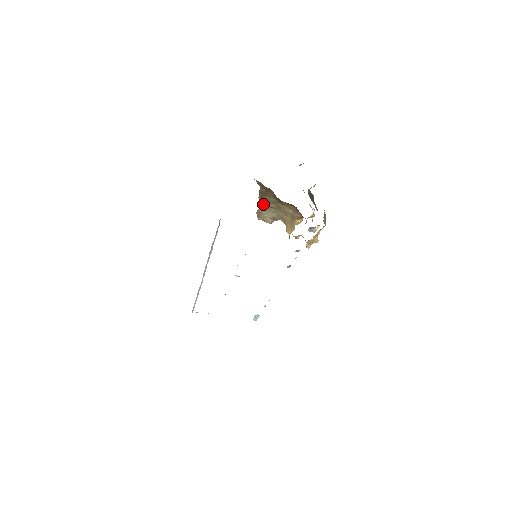
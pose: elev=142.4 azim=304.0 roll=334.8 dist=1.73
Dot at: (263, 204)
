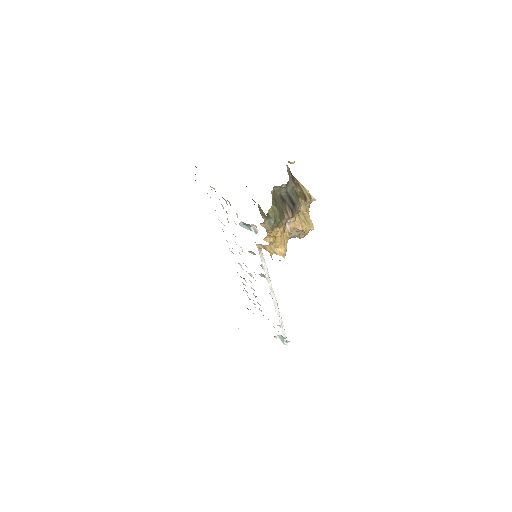
Dot at: occluded
